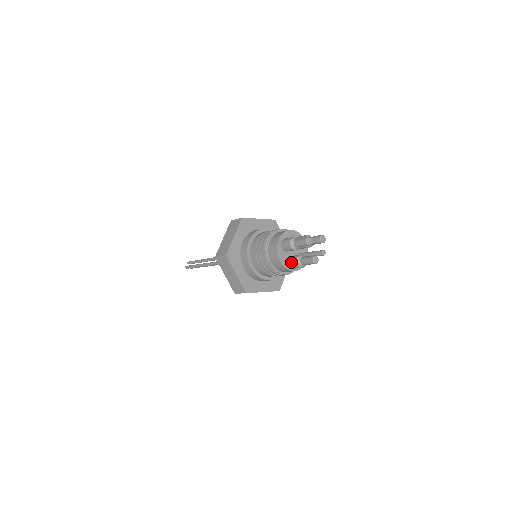
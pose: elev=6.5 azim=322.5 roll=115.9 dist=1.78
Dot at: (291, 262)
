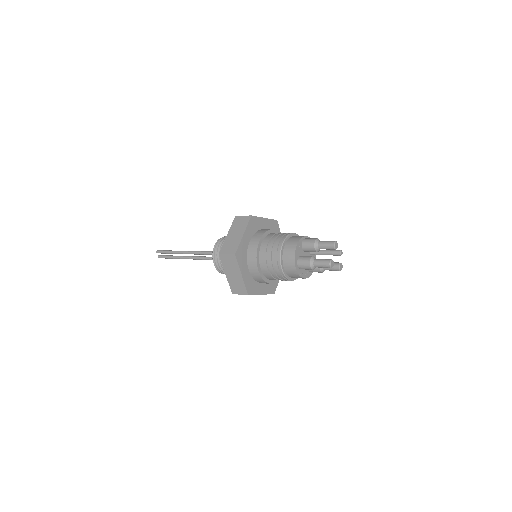
Dot at: occluded
